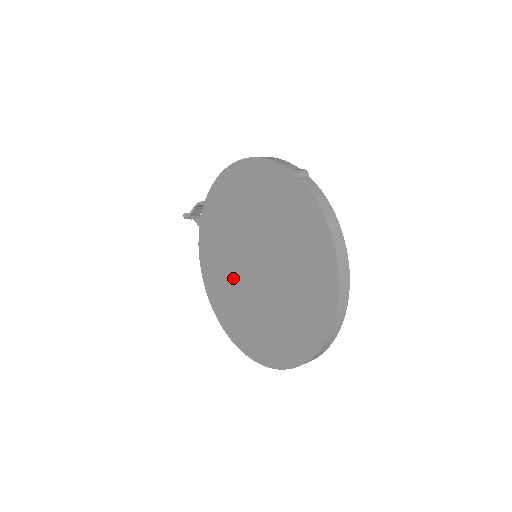
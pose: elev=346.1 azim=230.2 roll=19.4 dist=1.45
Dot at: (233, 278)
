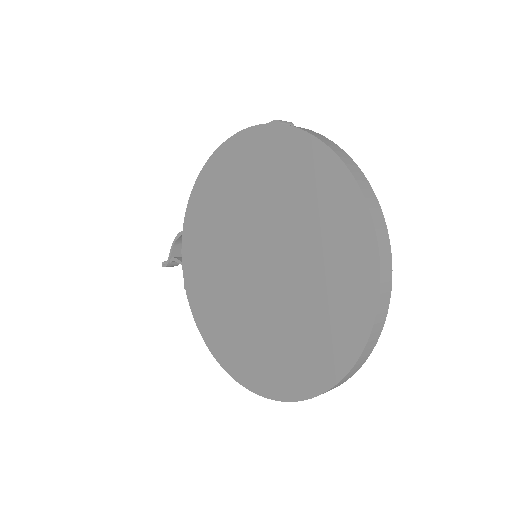
Dot at: (234, 301)
